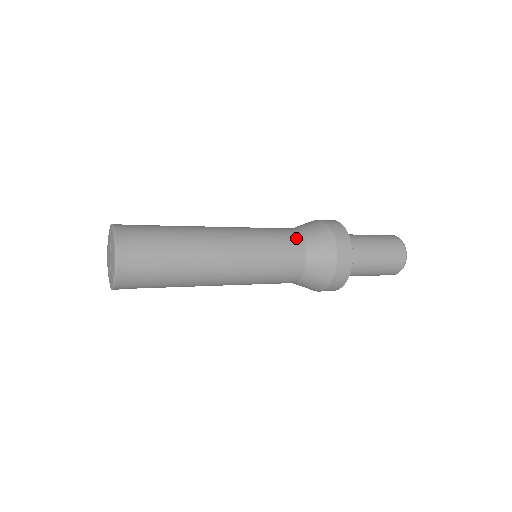
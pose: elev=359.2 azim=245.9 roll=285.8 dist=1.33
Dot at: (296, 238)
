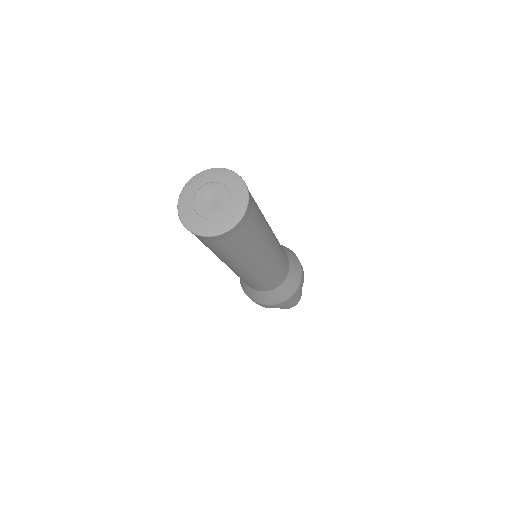
Dot at: occluded
